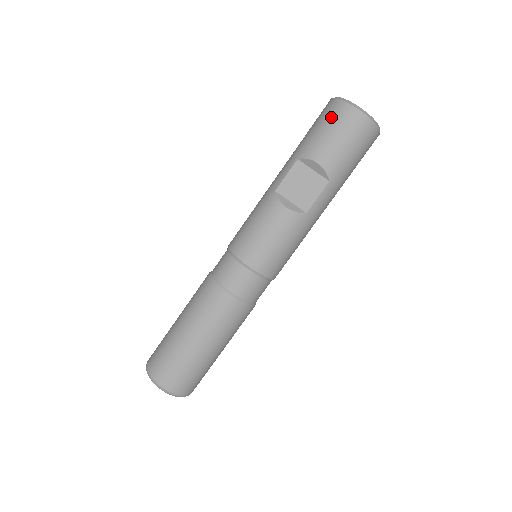
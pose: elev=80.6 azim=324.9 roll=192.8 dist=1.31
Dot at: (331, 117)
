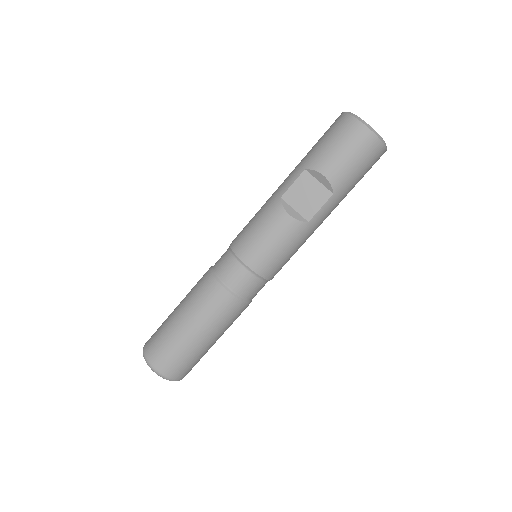
Dot at: (341, 132)
